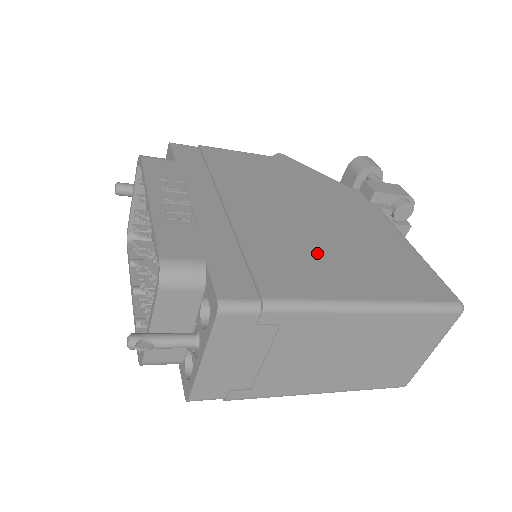
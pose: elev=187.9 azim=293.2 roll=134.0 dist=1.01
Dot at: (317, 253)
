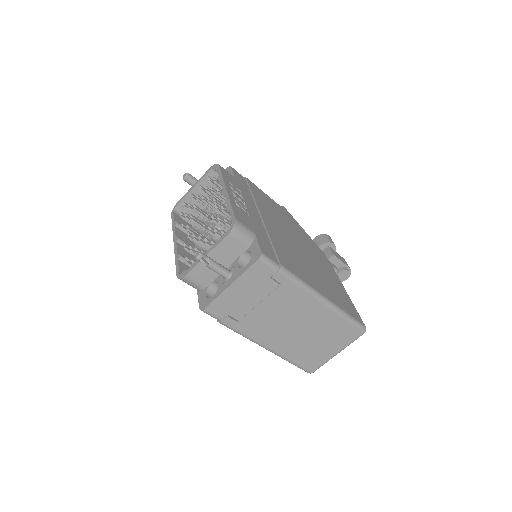
Dot at: (303, 264)
